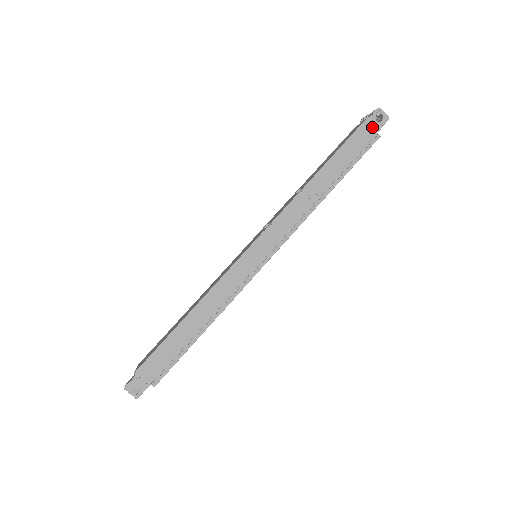
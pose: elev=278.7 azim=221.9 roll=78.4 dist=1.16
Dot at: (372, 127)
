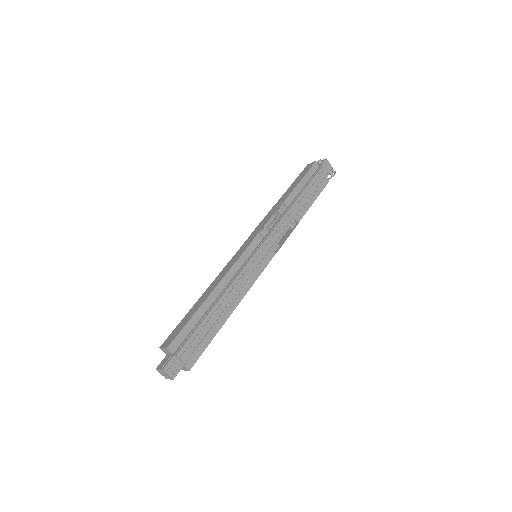
Dot at: (311, 165)
